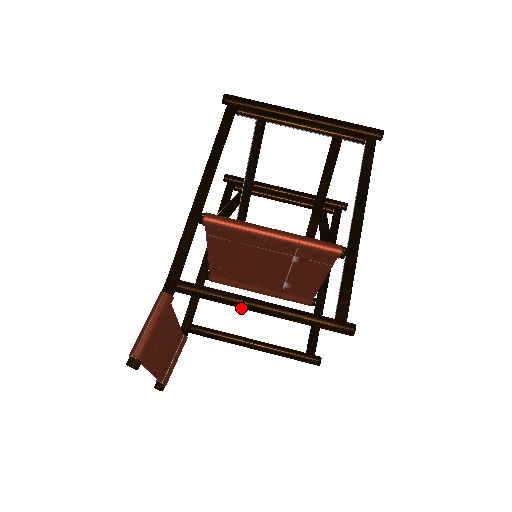
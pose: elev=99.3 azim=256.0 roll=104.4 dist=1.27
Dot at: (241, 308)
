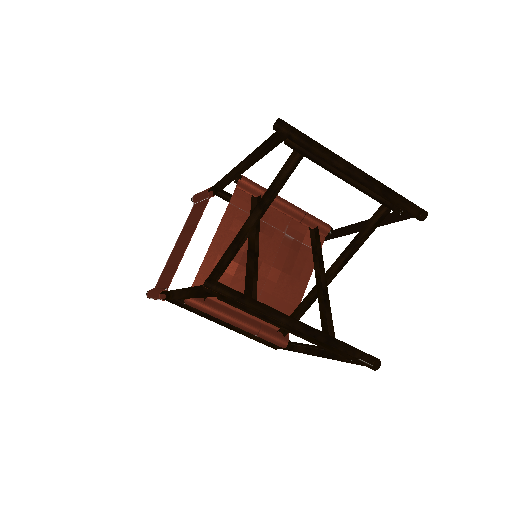
Dot at: occluded
